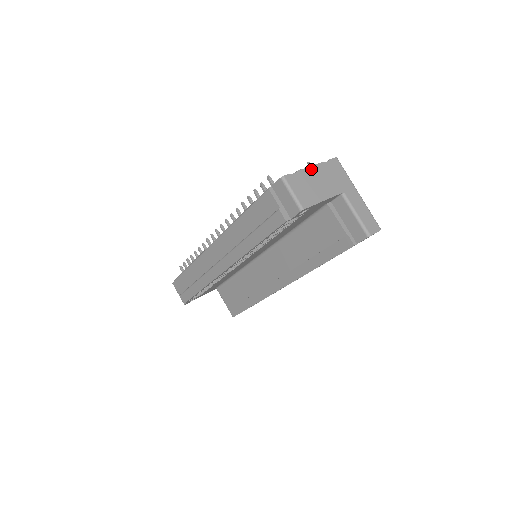
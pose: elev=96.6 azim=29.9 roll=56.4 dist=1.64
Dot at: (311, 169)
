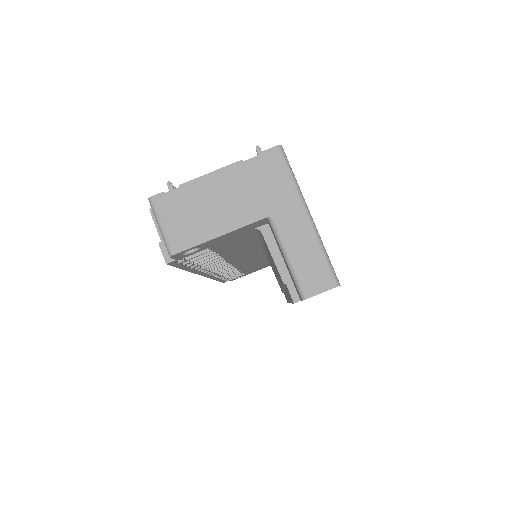
Dot at: (211, 177)
